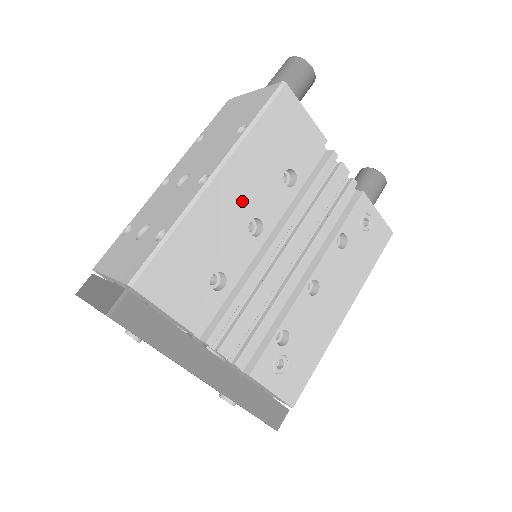
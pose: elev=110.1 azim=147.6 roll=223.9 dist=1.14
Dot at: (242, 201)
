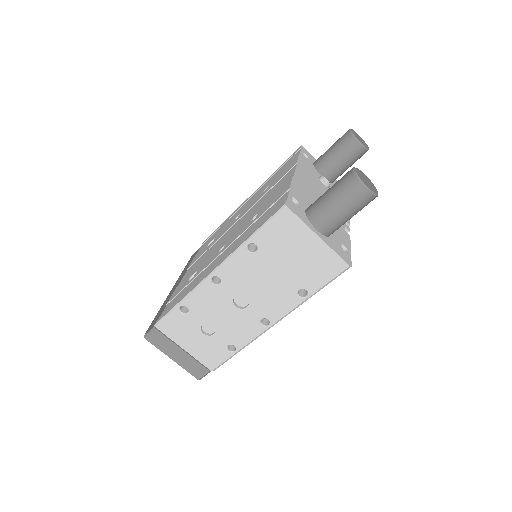
Dot at: occluded
